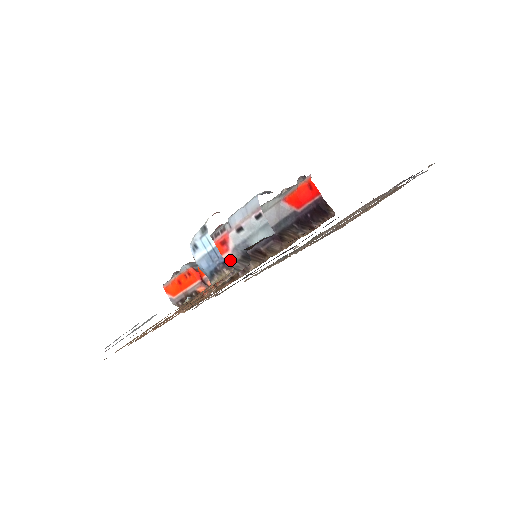
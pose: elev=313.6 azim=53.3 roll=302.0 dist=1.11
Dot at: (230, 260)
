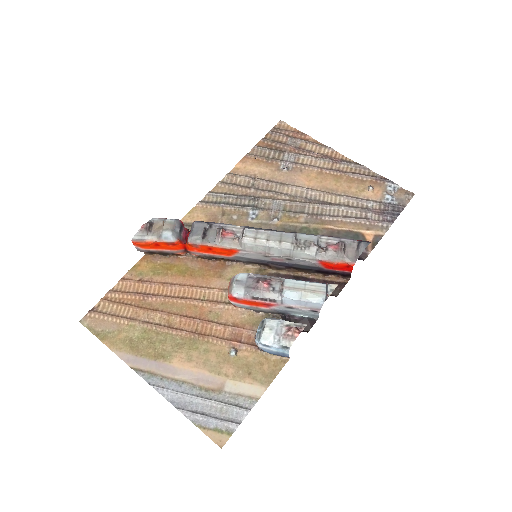
Dot at: (264, 310)
